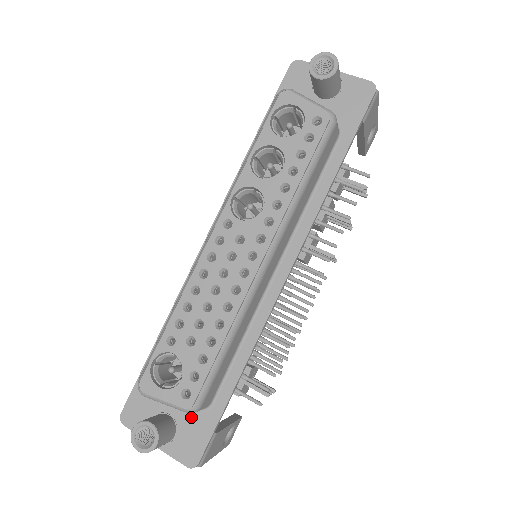
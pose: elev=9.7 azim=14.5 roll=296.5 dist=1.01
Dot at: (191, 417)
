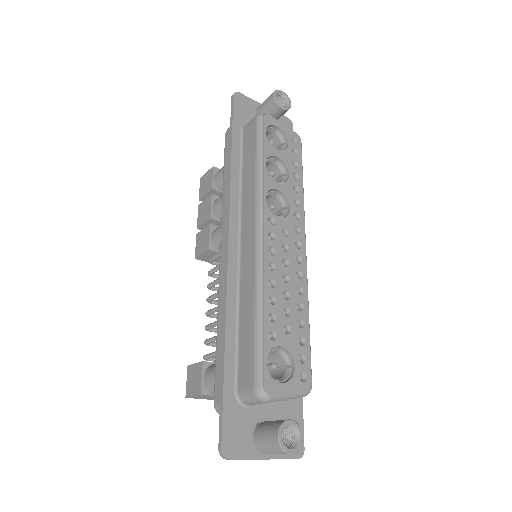
Dot at: (283, 411)
